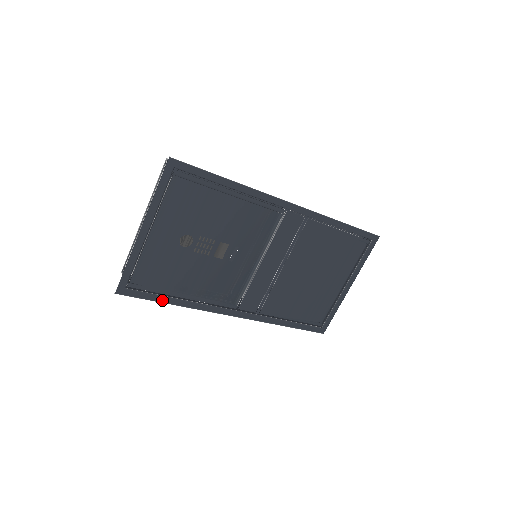
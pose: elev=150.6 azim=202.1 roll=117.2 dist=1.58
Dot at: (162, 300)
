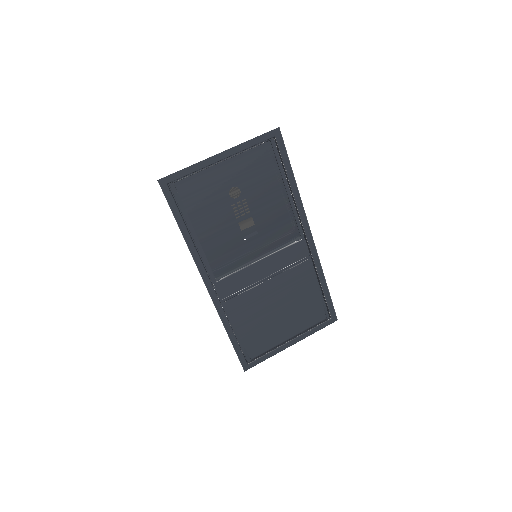
Dot at: (178, 220)
